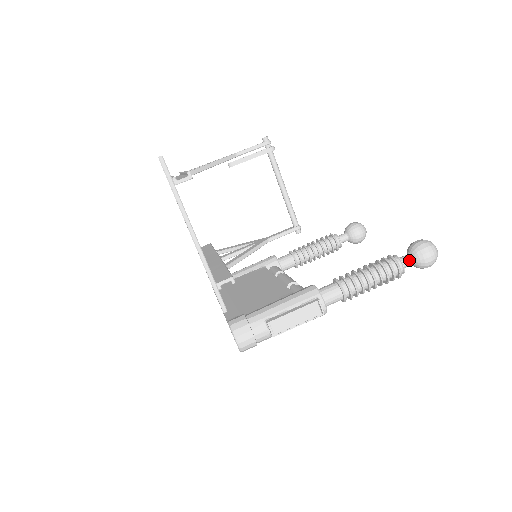
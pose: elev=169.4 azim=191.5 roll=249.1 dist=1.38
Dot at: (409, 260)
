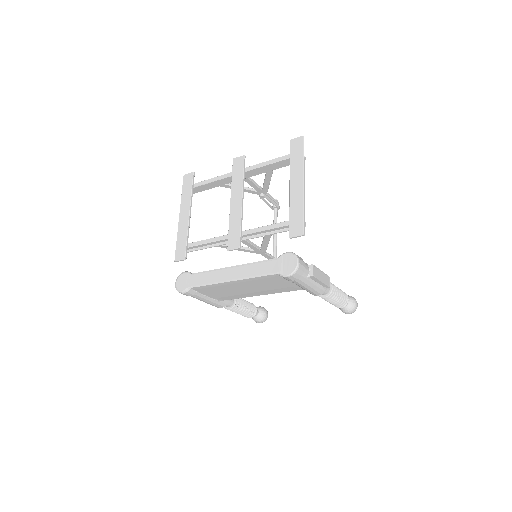
Dot at: occluded
